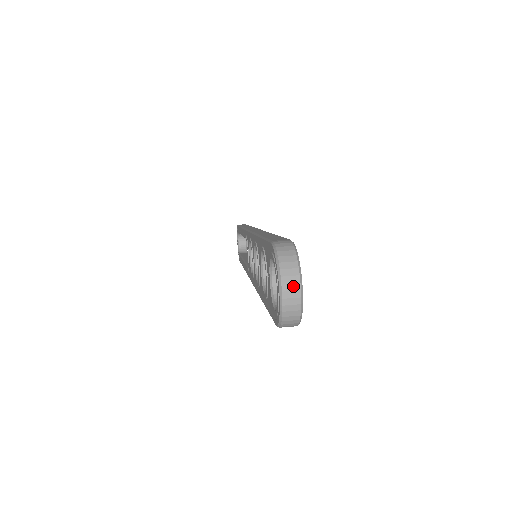
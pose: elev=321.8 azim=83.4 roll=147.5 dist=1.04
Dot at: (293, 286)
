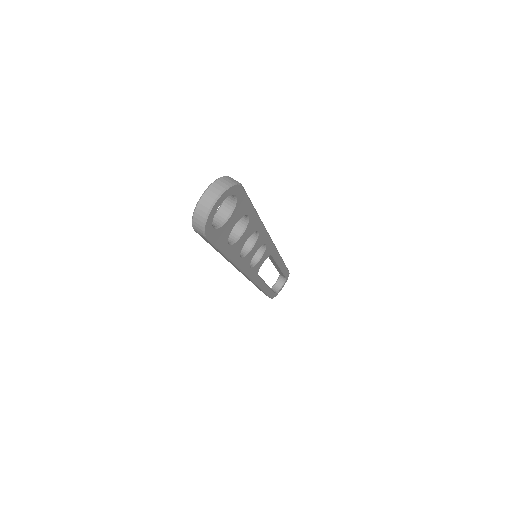
Dot at: (213, 194)
